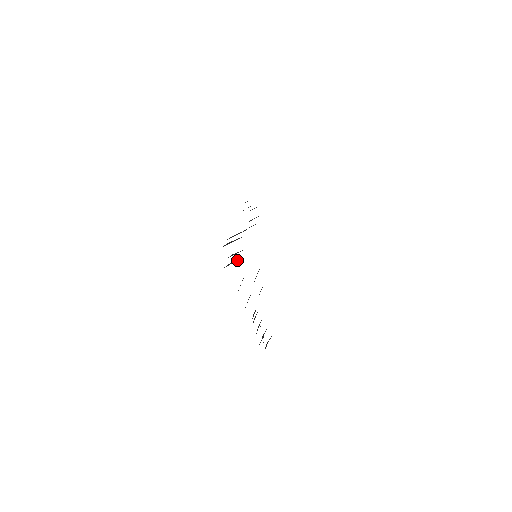
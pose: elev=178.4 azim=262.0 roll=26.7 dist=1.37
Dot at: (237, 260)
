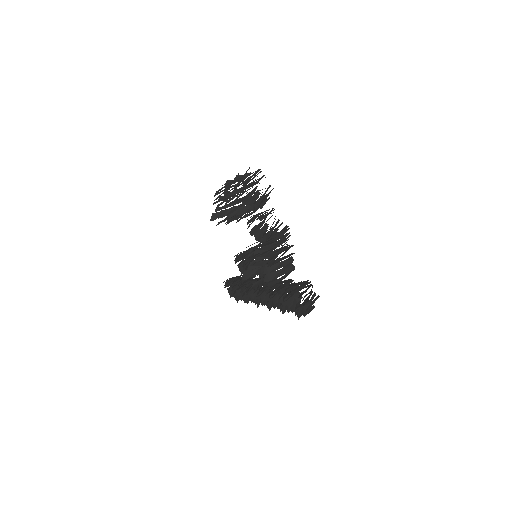
Dot at: (256, 271)
